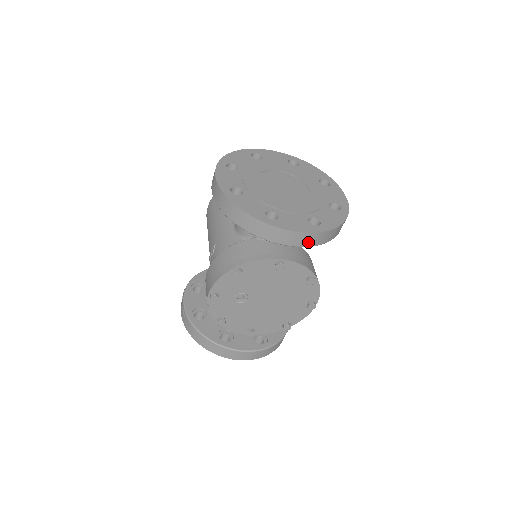
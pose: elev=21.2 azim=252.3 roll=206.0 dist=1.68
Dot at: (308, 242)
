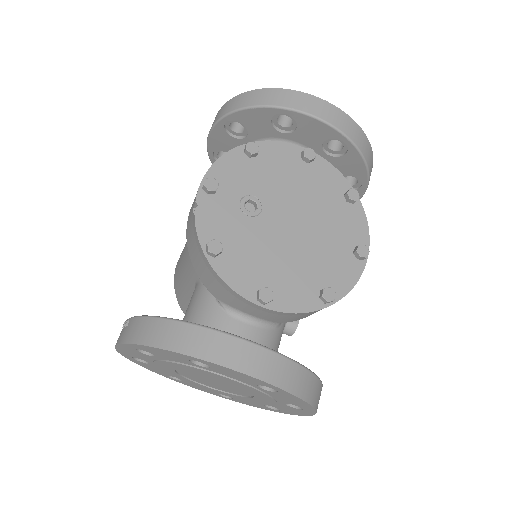
Dot at: (340, 124)
